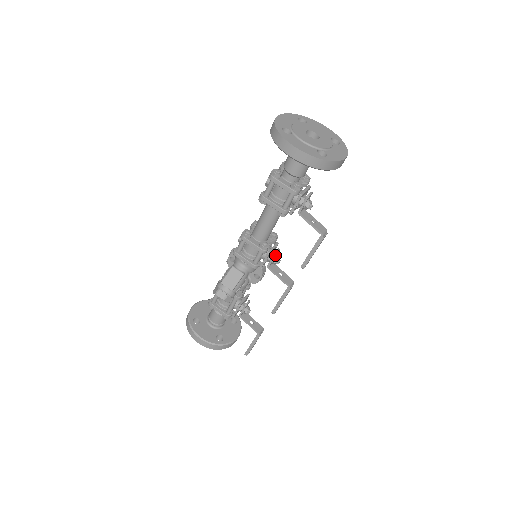
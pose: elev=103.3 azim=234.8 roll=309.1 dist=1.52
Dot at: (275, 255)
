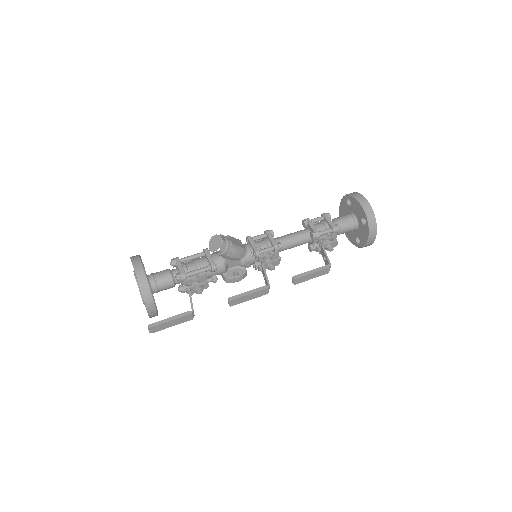
Dot at: (277, 260)
